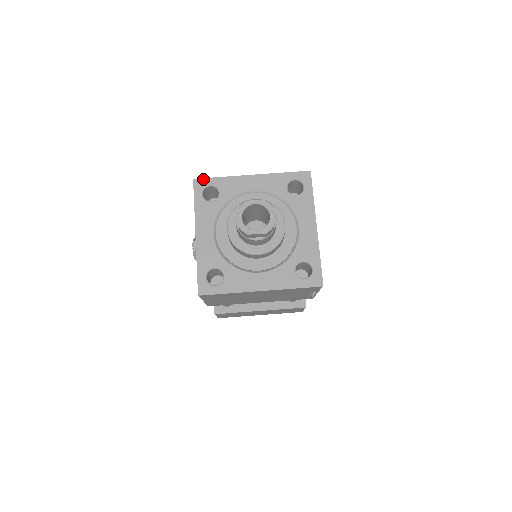
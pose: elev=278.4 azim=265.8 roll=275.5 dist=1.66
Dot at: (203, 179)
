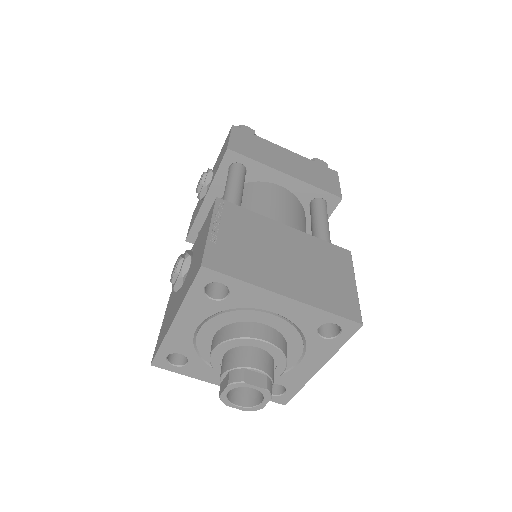
Dot at: (215, 272)
